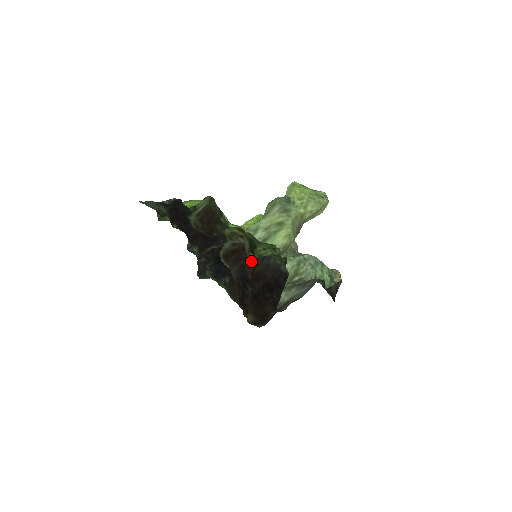
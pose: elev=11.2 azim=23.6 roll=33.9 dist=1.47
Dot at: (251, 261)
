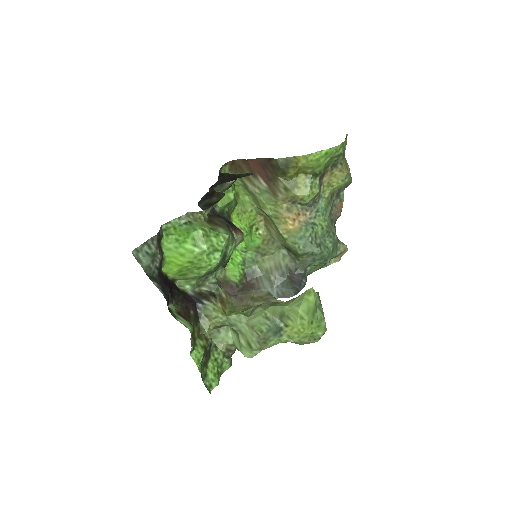
Dot at: occluded
